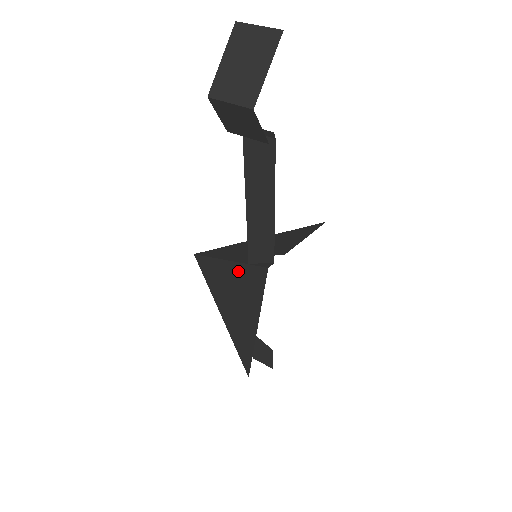
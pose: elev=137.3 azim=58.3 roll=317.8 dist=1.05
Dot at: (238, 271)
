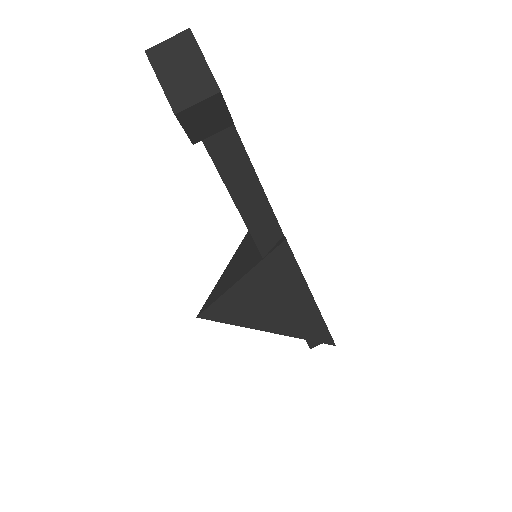
Dot at: (257, 276)
